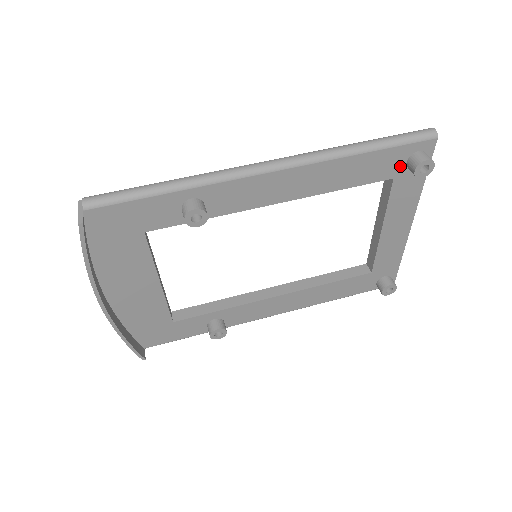
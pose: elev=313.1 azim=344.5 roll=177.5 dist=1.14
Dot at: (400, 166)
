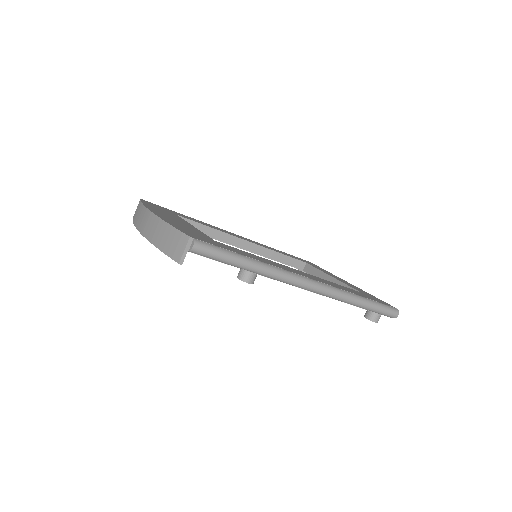
Dot at: occluded
